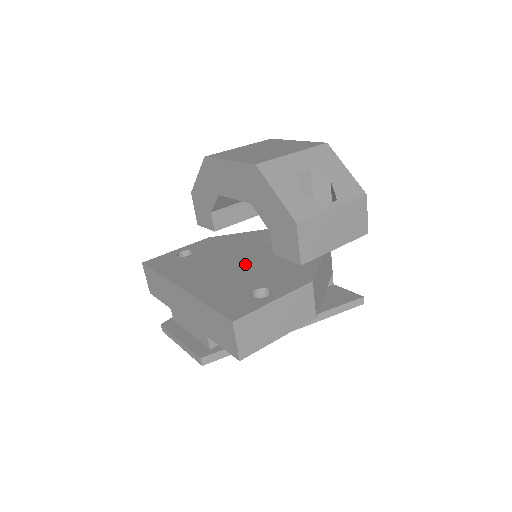
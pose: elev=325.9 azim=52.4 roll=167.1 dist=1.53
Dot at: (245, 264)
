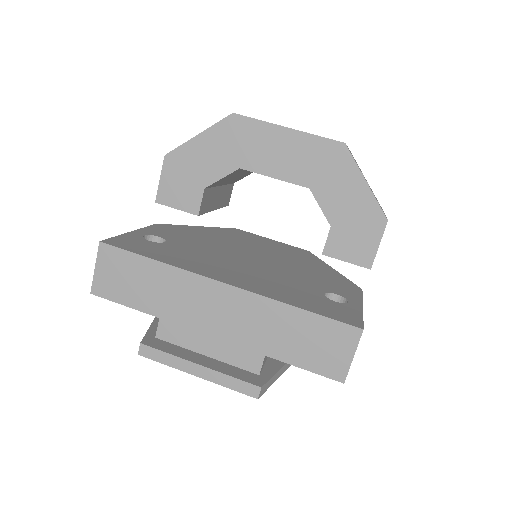
Dot at: (263, 263)
